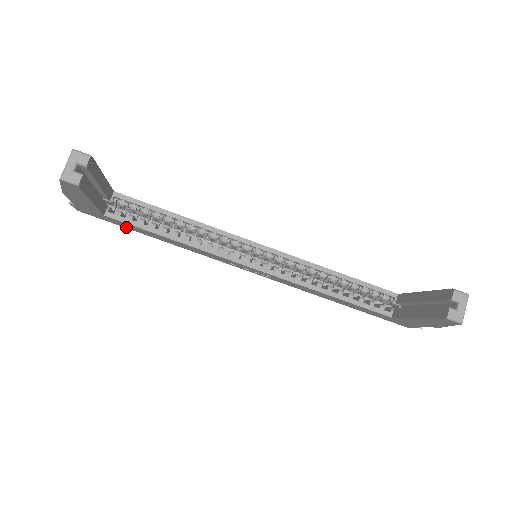
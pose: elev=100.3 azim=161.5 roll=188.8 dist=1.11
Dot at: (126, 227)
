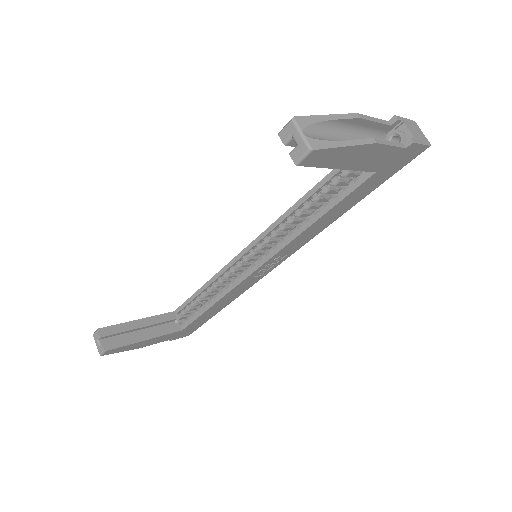
Dot at: (207, 319)
